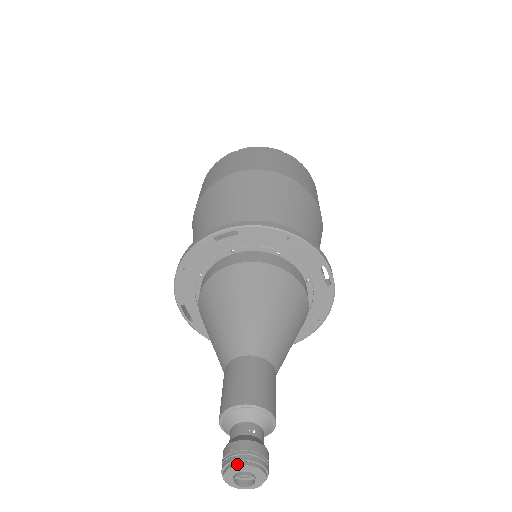
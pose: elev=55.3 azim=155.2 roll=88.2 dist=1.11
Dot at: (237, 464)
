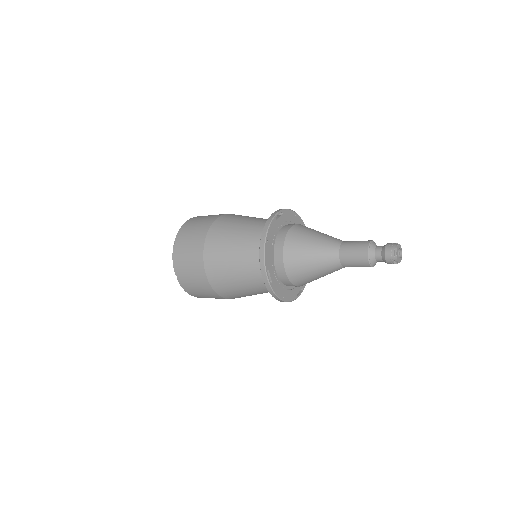
Dot at: (397, 245)
